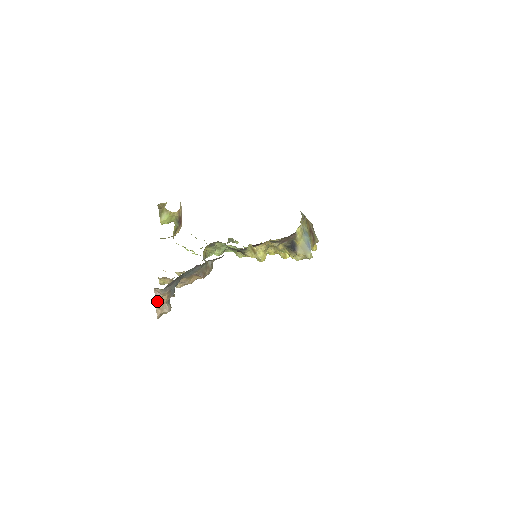
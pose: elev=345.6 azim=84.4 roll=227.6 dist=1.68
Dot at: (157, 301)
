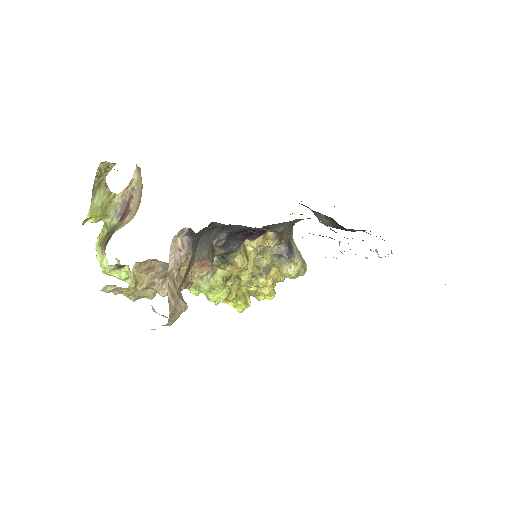
Dot at: (170, 277)
